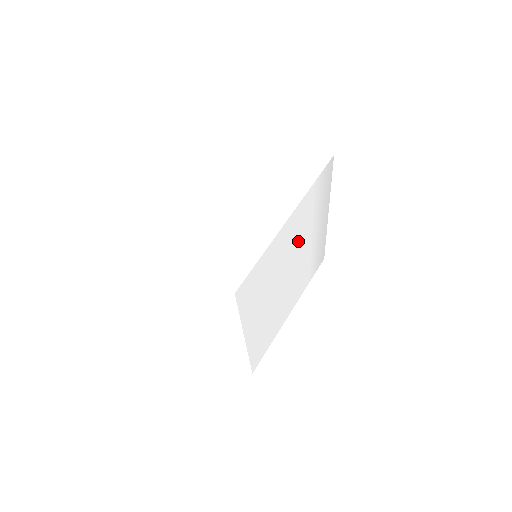
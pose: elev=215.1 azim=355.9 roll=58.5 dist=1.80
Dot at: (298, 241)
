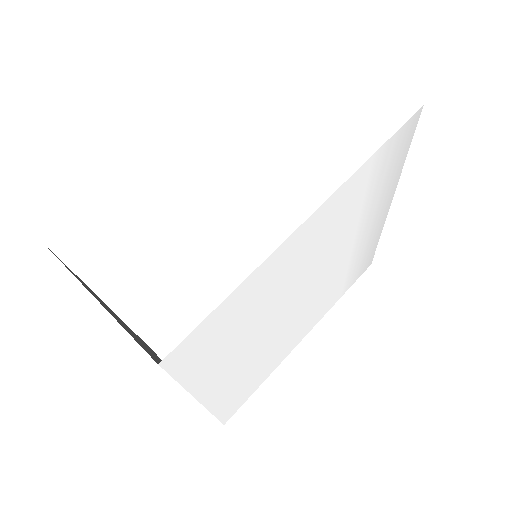
Dot at: (325, 251)
